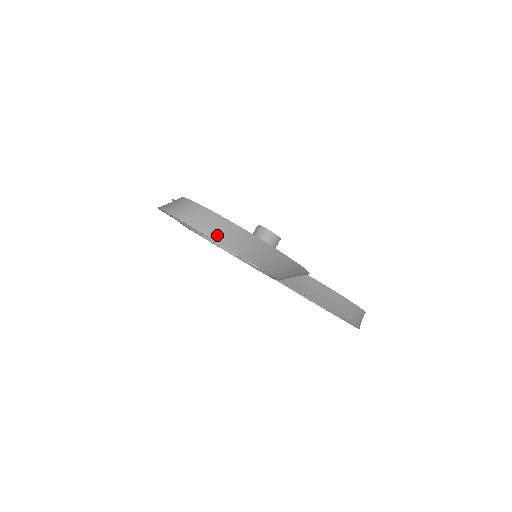
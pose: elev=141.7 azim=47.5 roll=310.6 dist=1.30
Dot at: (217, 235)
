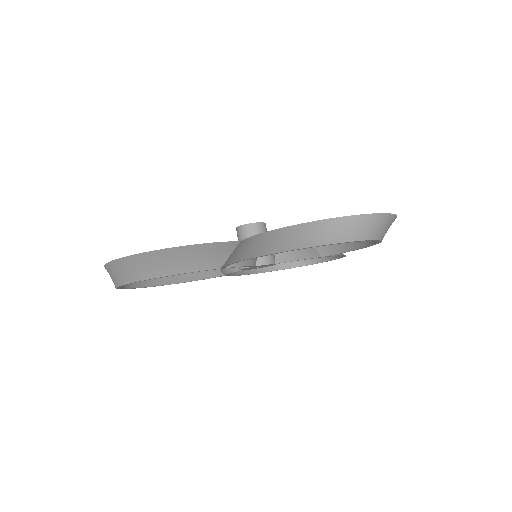
Dot at: (116, 281)
